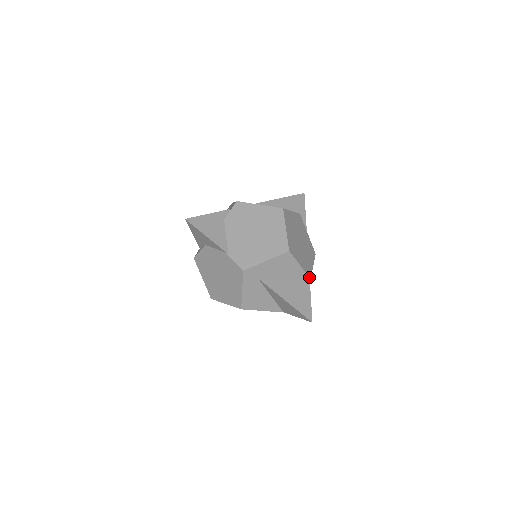
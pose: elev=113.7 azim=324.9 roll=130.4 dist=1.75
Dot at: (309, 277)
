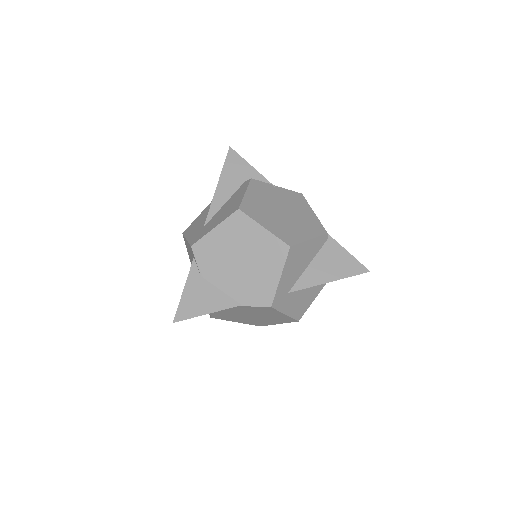
Dot at: (325, 234)
